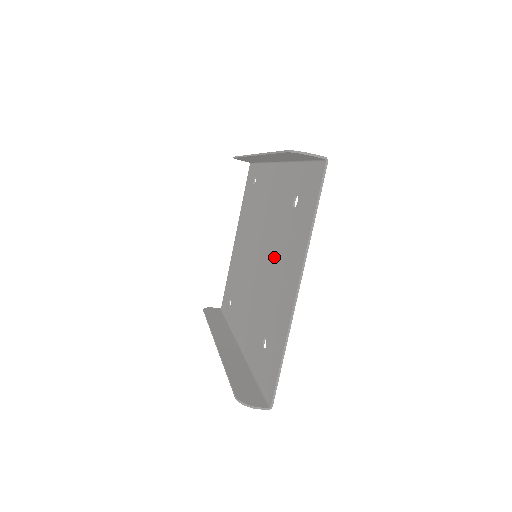
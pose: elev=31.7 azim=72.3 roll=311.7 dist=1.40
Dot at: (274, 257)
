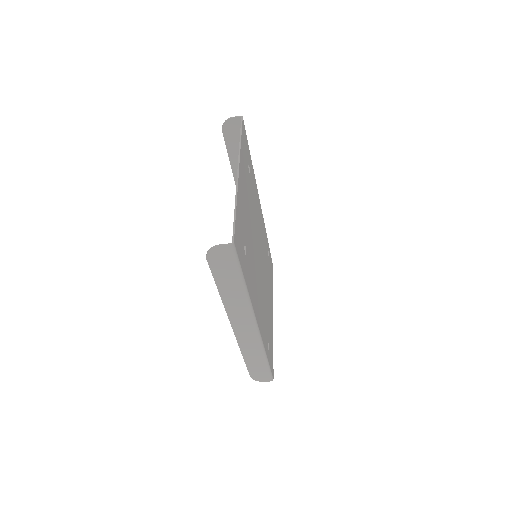
Dot at: occluded
